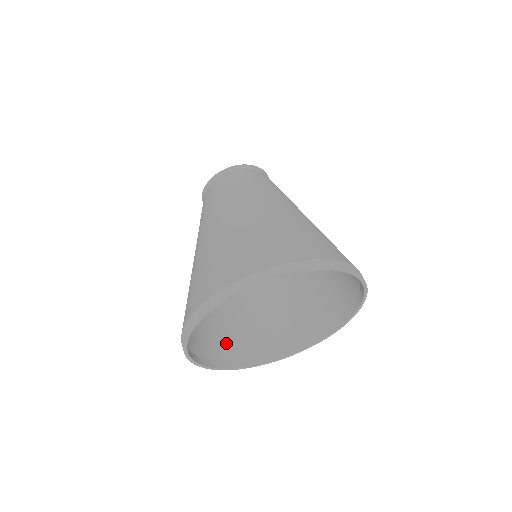
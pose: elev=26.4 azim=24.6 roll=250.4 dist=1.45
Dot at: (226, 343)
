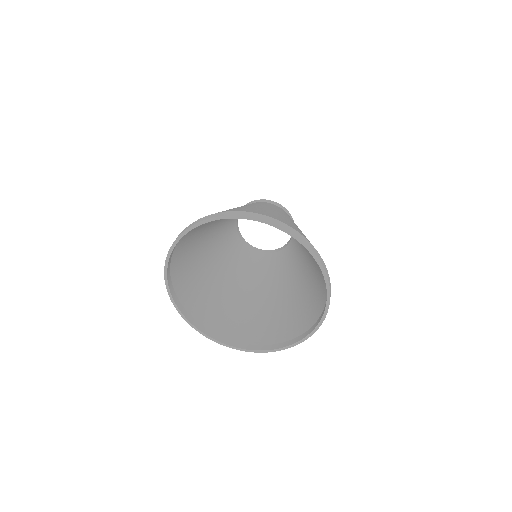
Dot at: (180, 274)
